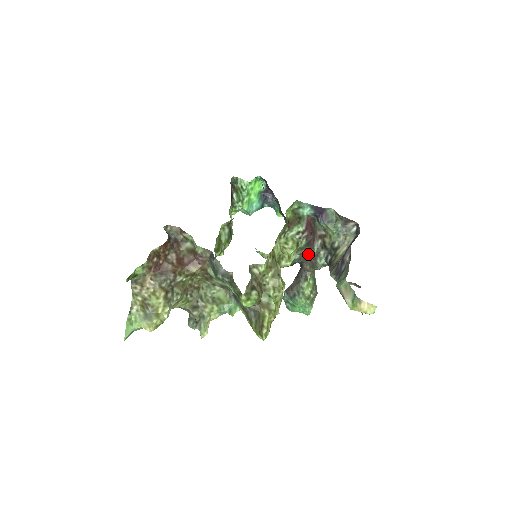
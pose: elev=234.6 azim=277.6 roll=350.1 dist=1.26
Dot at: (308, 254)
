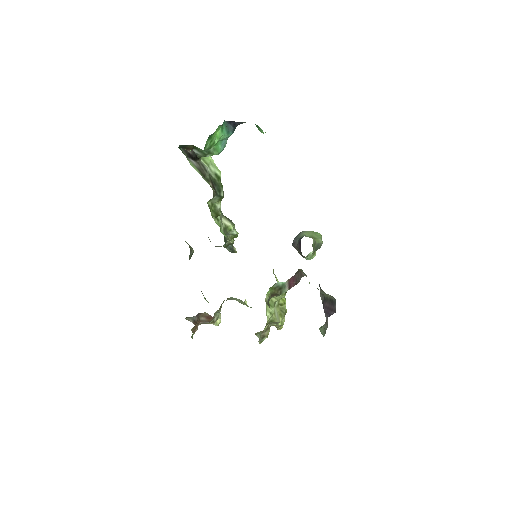
Dot at: occluded
